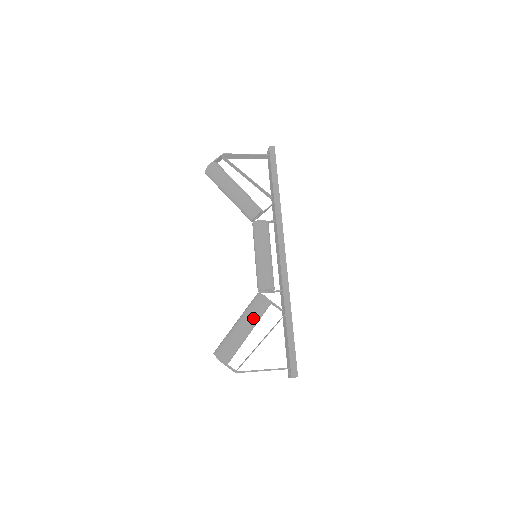
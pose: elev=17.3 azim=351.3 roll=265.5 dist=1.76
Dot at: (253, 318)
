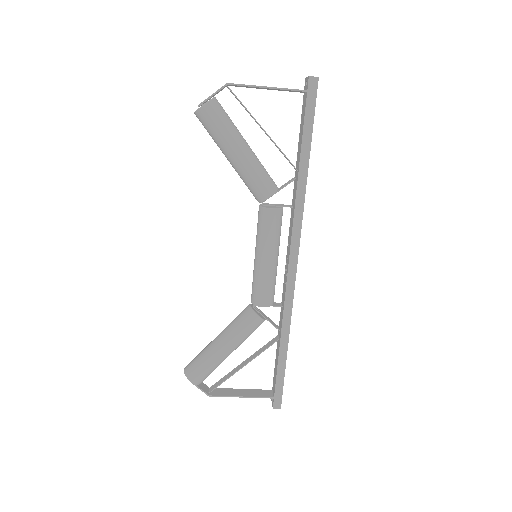
Dot at: (237, 341)
